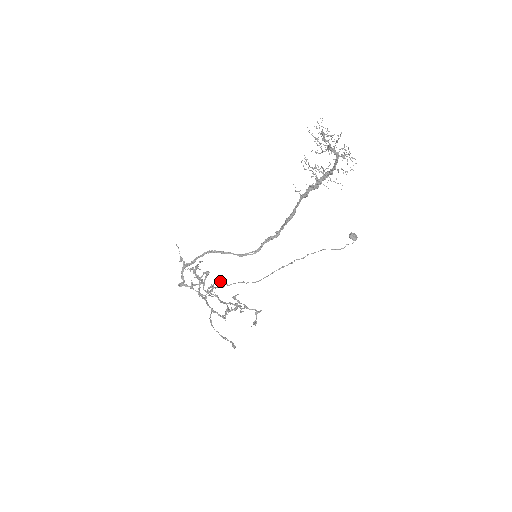
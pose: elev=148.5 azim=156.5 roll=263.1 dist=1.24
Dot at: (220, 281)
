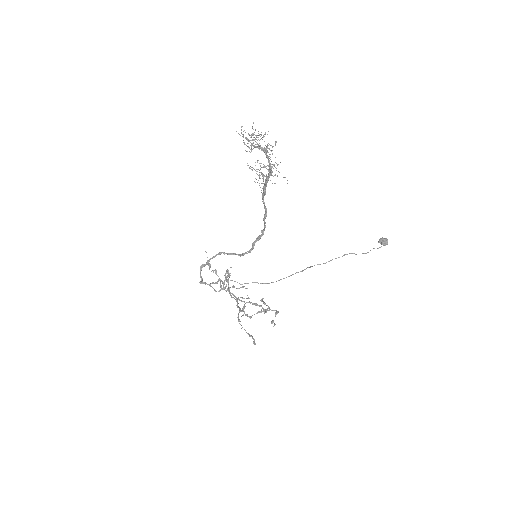
Dot at: occluded
